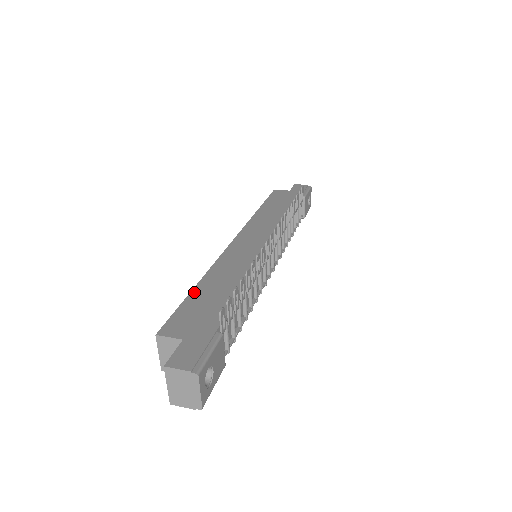
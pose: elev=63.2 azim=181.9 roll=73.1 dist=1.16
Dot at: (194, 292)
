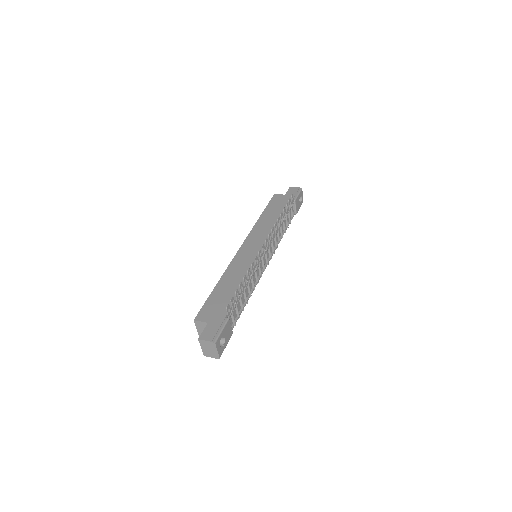
Dot at: (215, 290)
